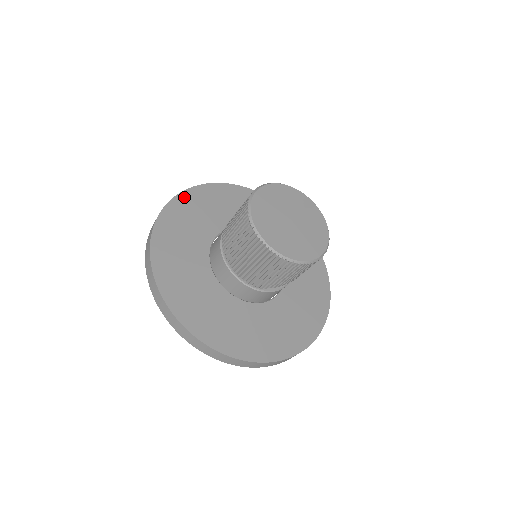
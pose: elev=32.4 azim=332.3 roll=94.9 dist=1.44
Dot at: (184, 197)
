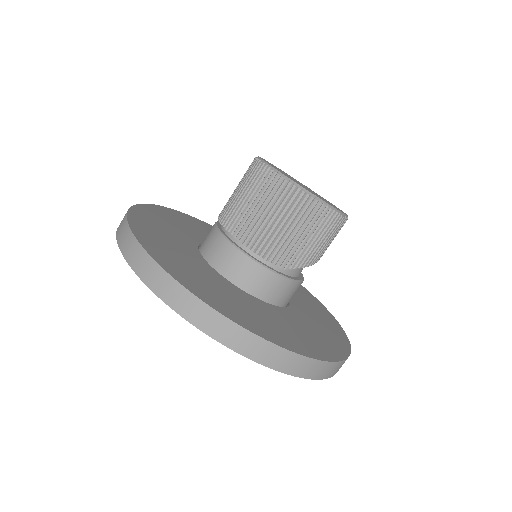
Dot at: (148, 208)
